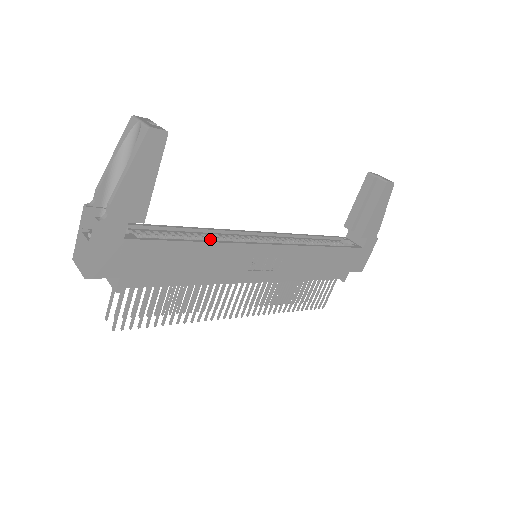
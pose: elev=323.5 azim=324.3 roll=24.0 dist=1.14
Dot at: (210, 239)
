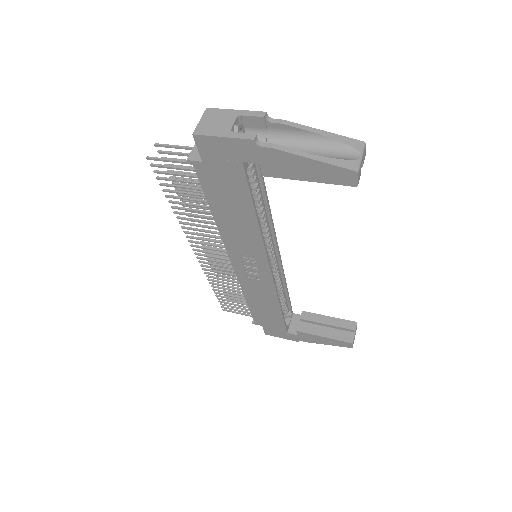
Dot at: (262, 219)
